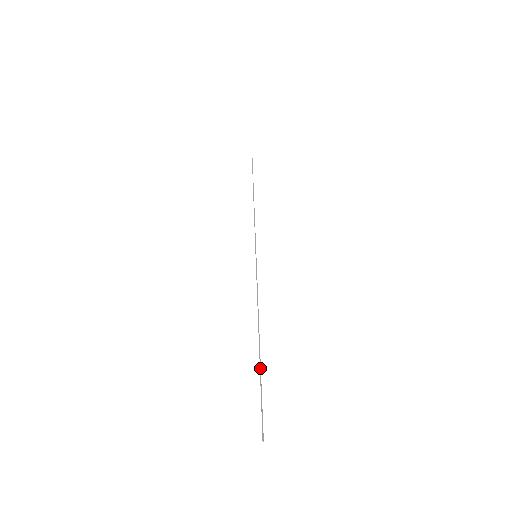
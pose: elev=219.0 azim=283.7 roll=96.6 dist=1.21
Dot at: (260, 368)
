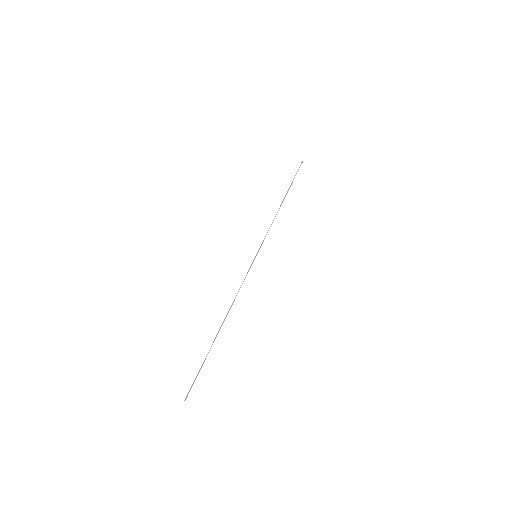
Dot at: (210, 348)
